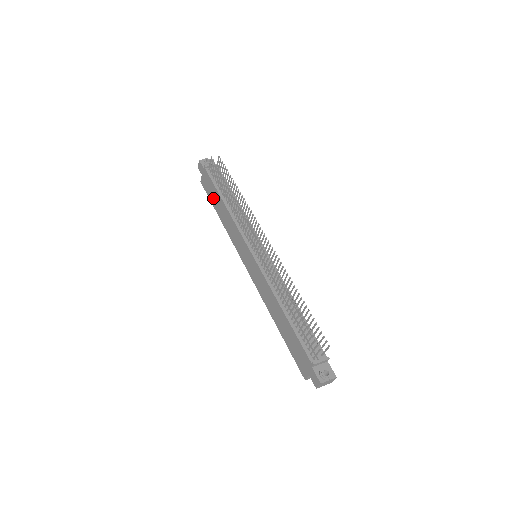
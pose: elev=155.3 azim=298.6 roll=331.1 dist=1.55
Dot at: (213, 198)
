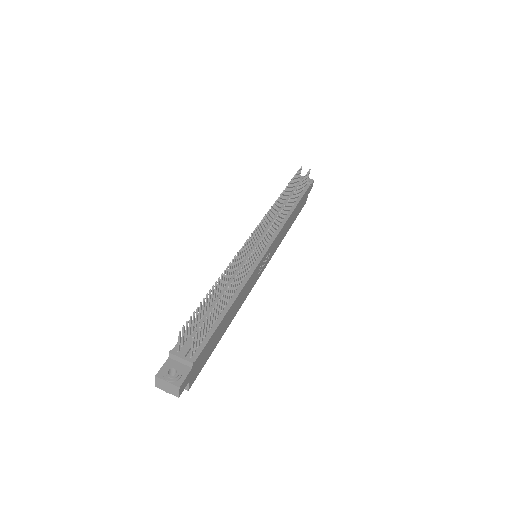
Dot at: occluded
